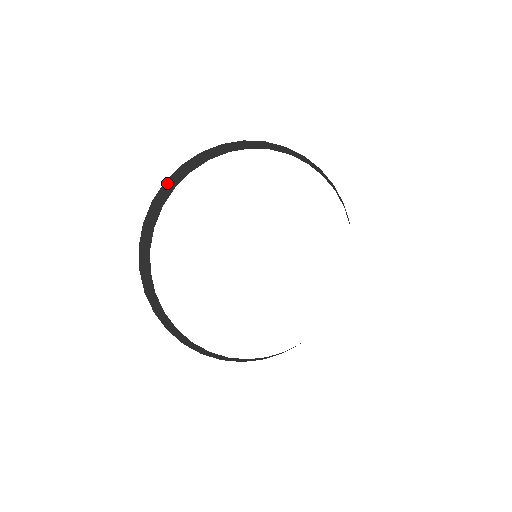
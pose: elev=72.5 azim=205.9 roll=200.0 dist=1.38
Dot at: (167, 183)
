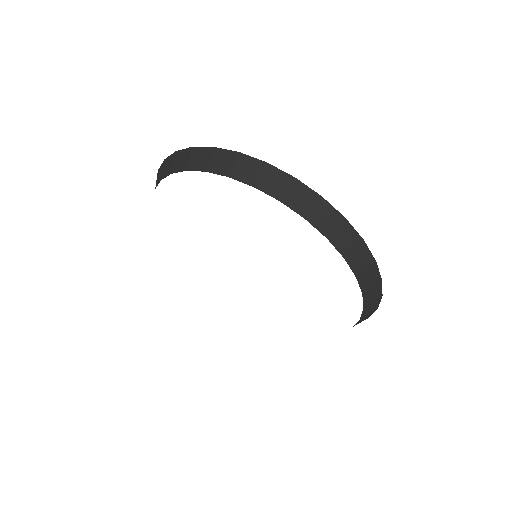
Dot at: (190, 153)
